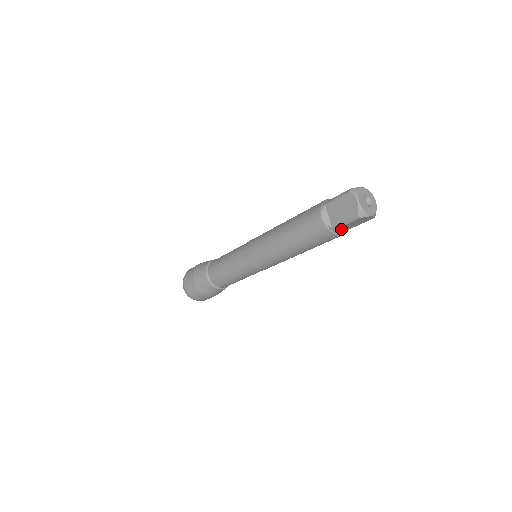
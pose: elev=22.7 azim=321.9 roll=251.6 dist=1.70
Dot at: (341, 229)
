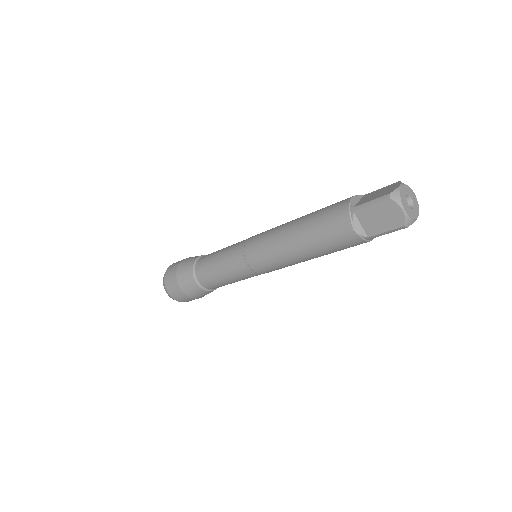
Dot at: occluded
